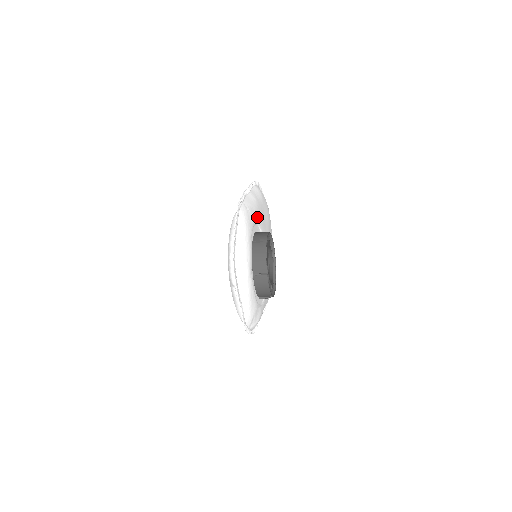
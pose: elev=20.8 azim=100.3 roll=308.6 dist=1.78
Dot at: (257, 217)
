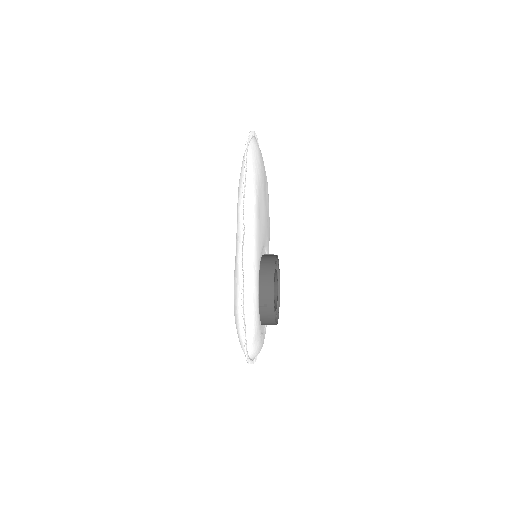
Dot at: (258, 262)
